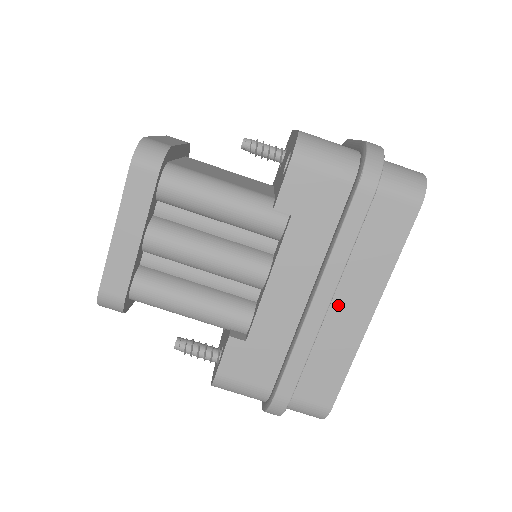
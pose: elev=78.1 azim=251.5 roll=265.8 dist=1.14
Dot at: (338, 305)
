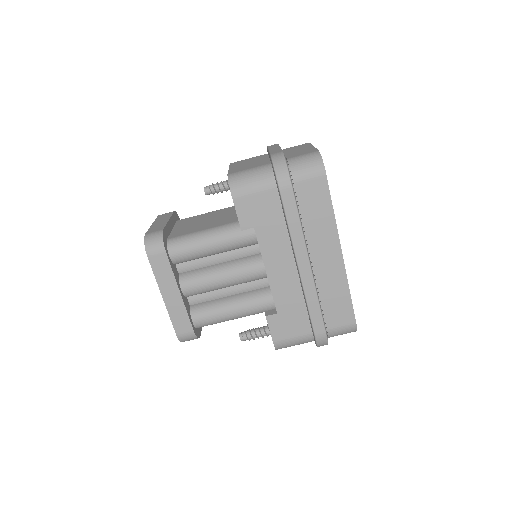
Dot at: (317, 260)
